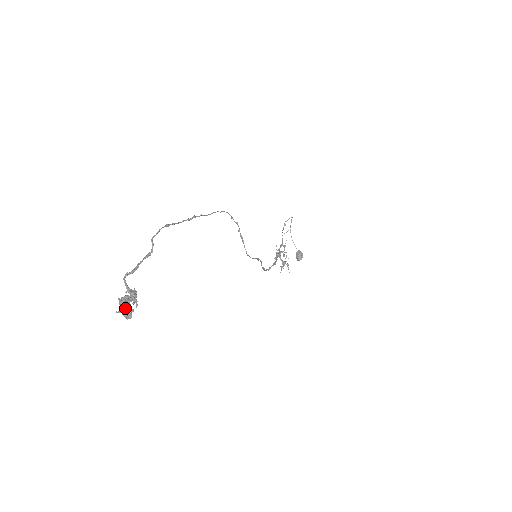
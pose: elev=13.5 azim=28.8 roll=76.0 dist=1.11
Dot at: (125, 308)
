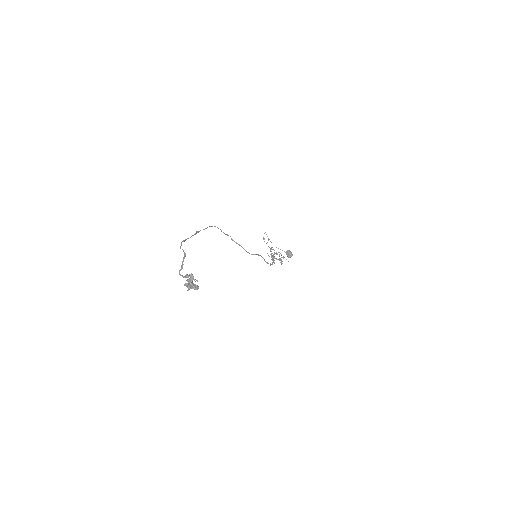
Dot at: (191, 285)
